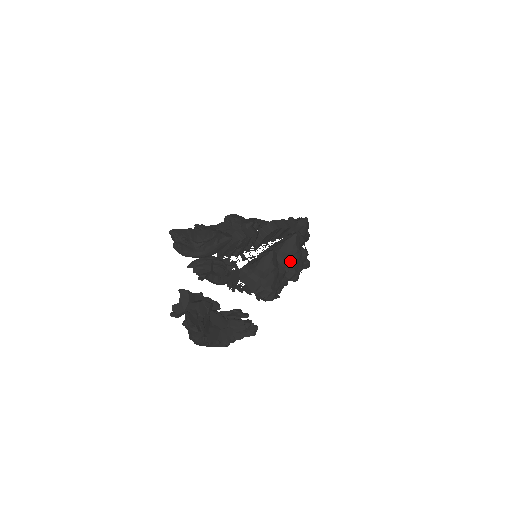
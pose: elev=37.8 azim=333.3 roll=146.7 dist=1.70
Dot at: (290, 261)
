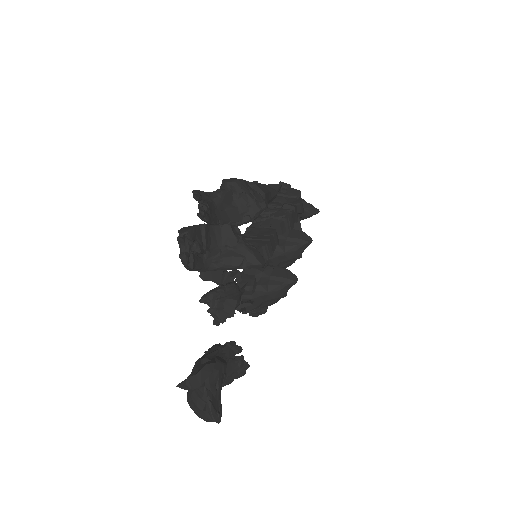
Dot at: (286, 264)
